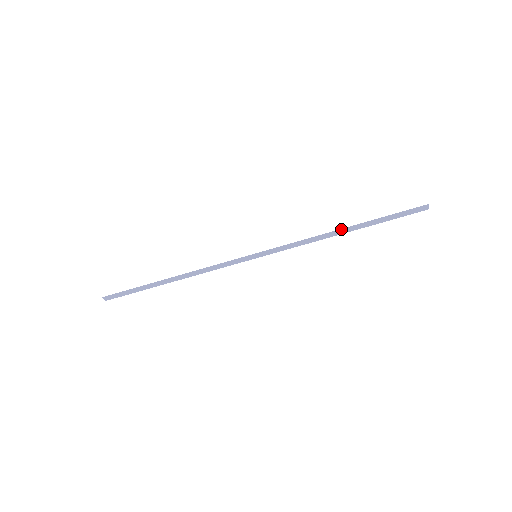
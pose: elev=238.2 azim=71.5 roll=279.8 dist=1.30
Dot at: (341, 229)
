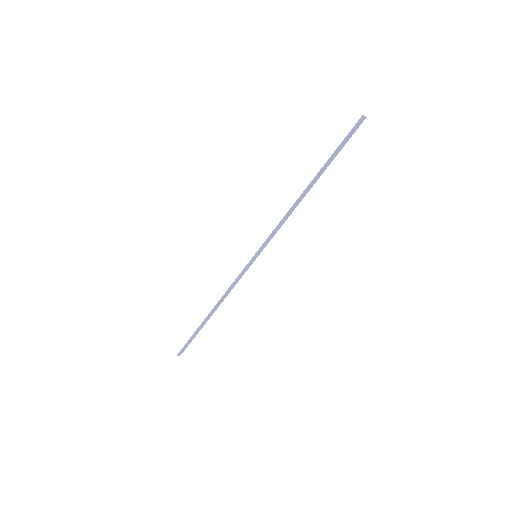
Dot at: (304, 190)
